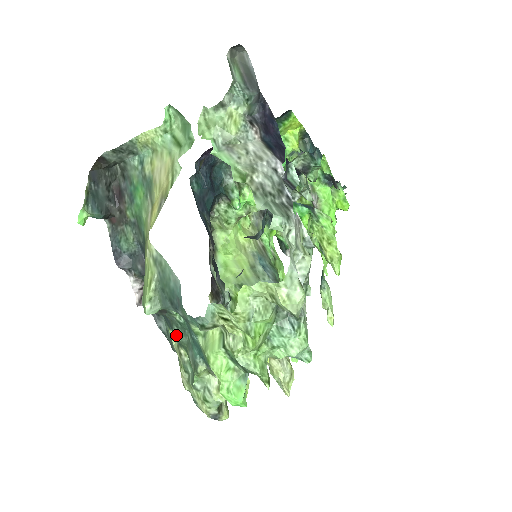
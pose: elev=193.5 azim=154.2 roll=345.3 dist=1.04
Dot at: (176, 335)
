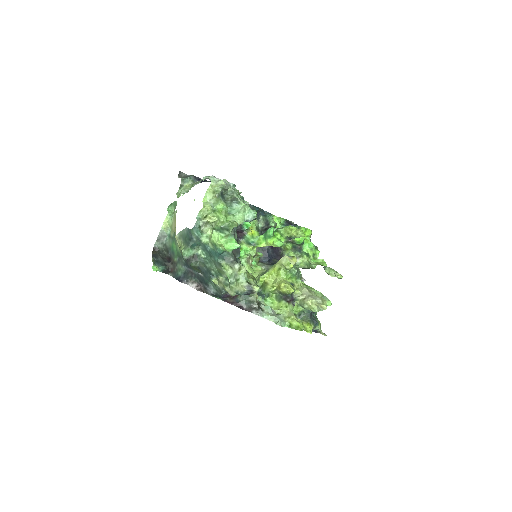
Dot at: (210, 269)
